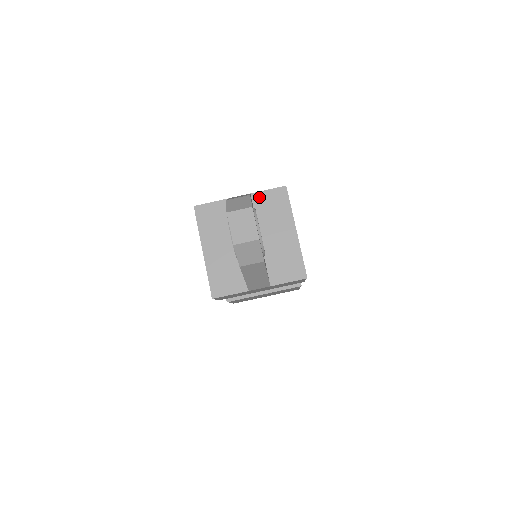
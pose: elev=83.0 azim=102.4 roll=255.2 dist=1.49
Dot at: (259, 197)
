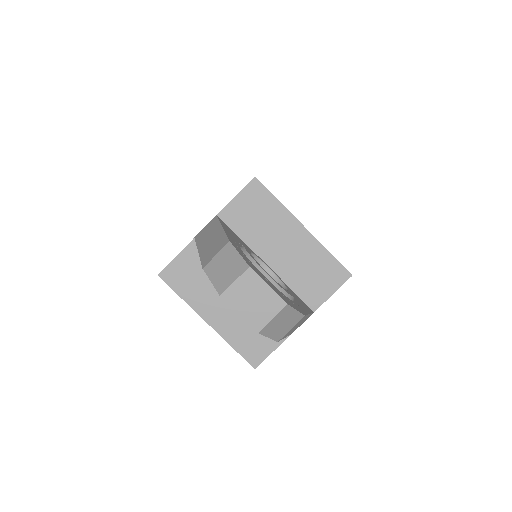
Dot at: (230, 213)
